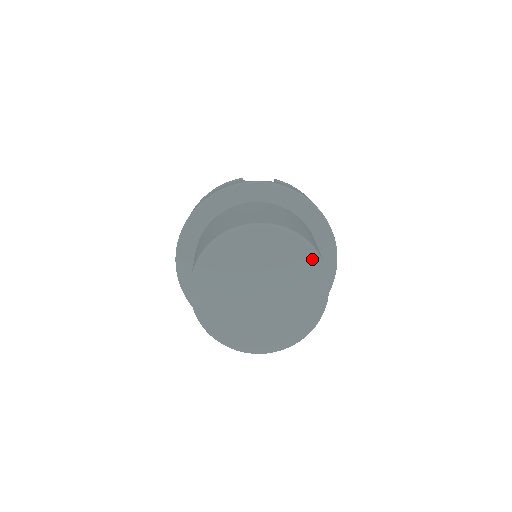
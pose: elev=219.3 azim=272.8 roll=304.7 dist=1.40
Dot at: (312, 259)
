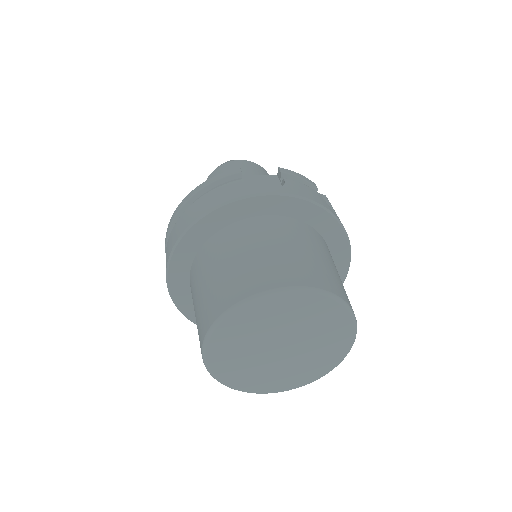
Dot at: (343, 315)
